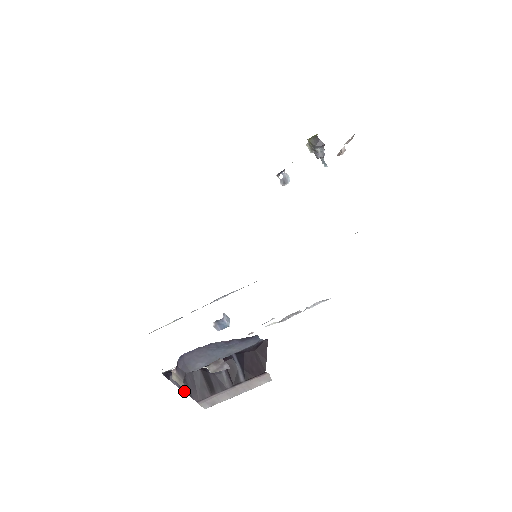
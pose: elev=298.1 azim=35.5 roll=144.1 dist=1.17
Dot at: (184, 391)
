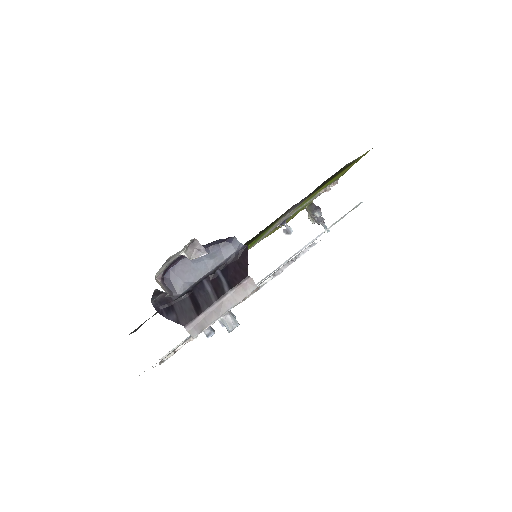
Dot at: (172, 320)
